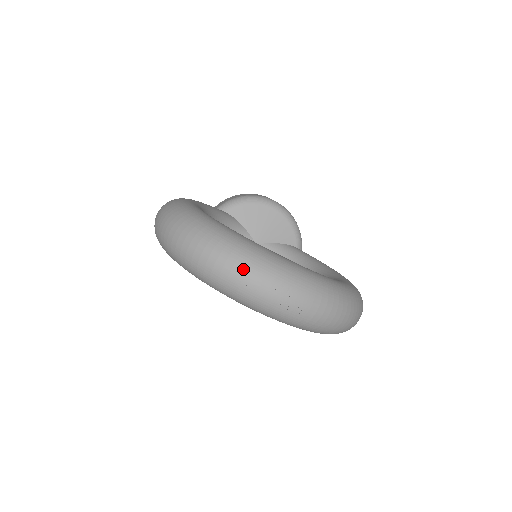
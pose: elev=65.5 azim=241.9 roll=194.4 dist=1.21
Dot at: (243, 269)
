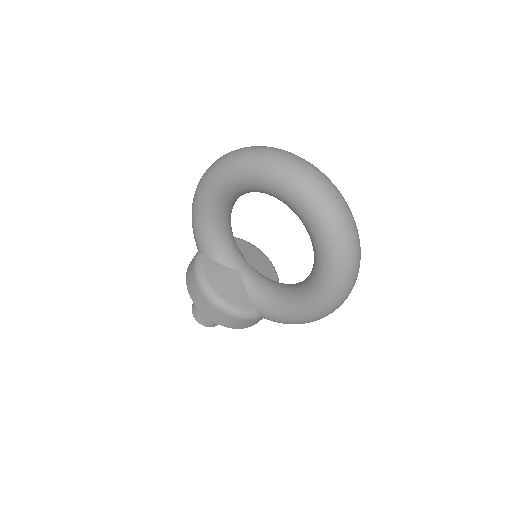
Dot at: (301, 158)
